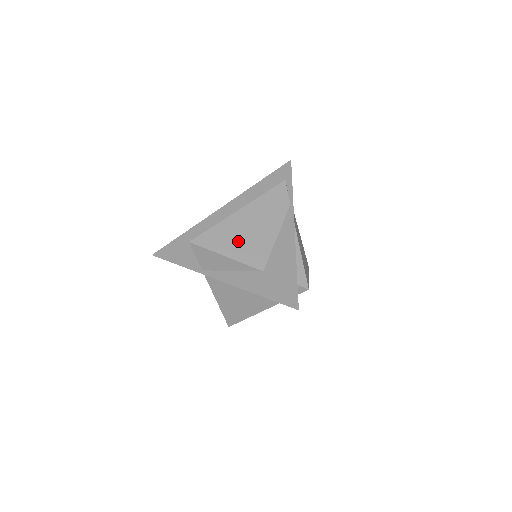
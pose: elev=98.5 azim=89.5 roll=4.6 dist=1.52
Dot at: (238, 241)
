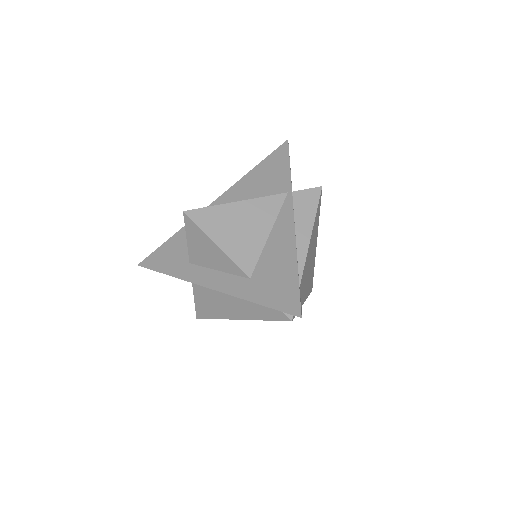
Dot at: occluded
